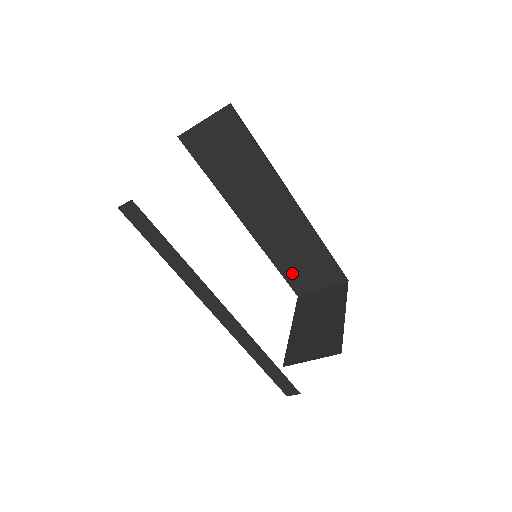
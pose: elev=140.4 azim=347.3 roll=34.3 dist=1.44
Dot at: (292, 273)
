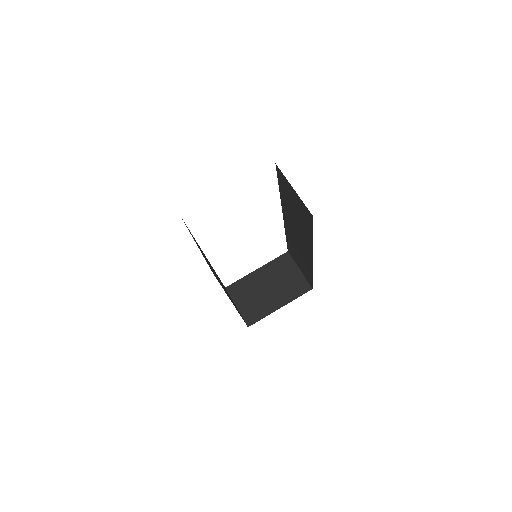
Dot at: occluded
